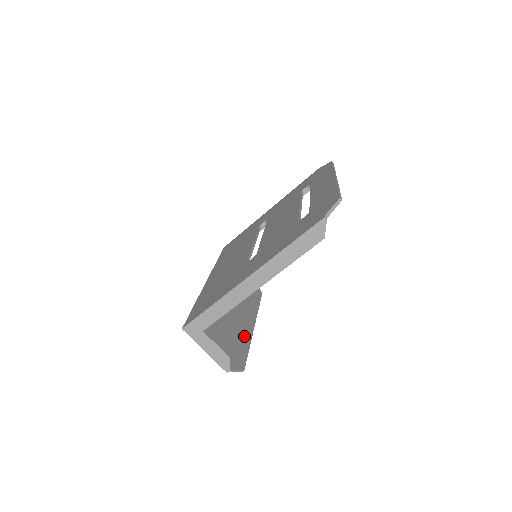
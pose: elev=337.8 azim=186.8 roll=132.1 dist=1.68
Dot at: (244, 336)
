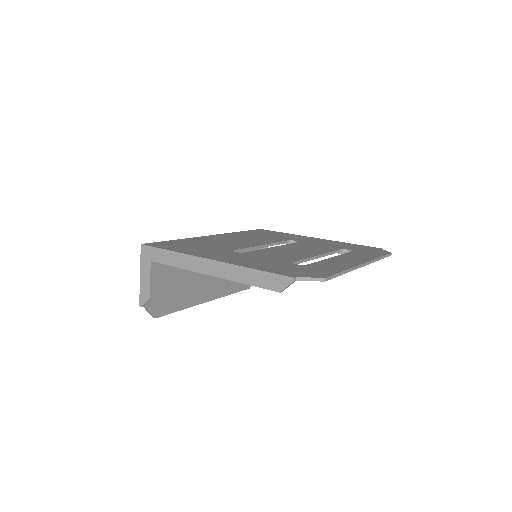
Dot at: (189, 298)
